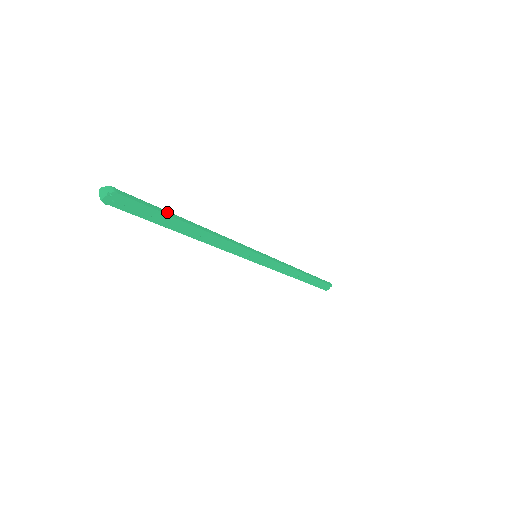
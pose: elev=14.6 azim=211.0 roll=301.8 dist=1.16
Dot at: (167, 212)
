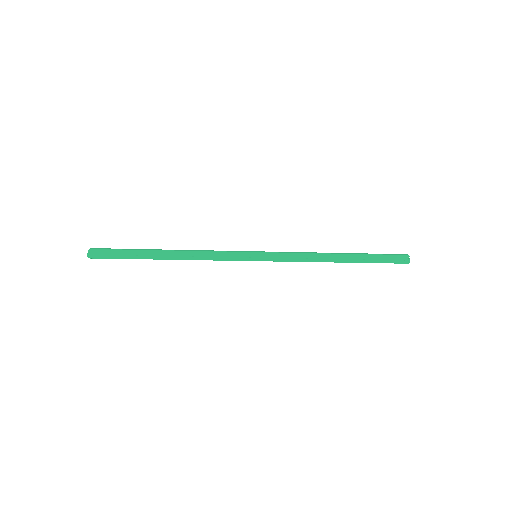
Dot at: (137, 249)
